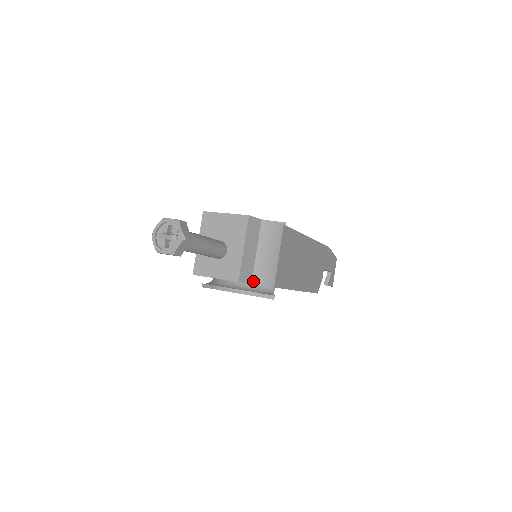
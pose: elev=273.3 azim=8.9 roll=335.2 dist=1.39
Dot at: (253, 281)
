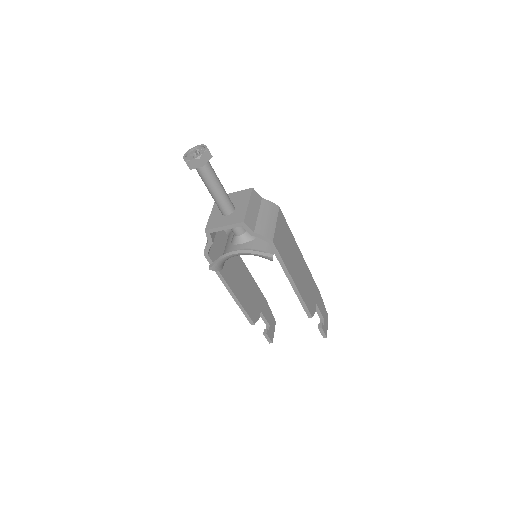
Dot at: (255, 231)
